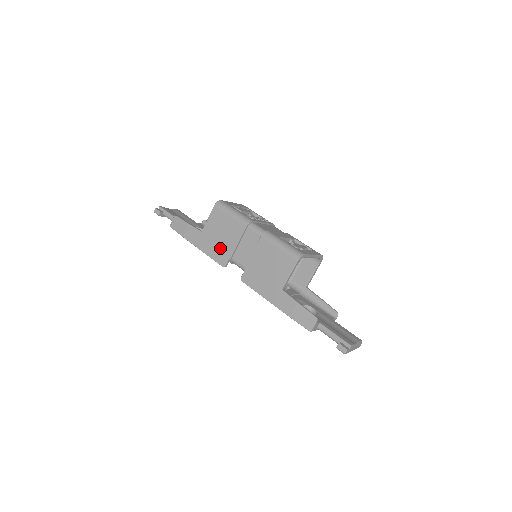
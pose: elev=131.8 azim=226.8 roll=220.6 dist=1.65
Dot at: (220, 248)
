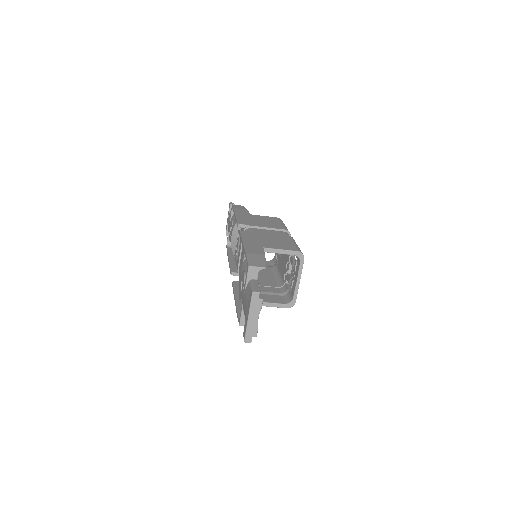
Dot at: (251, 221)
